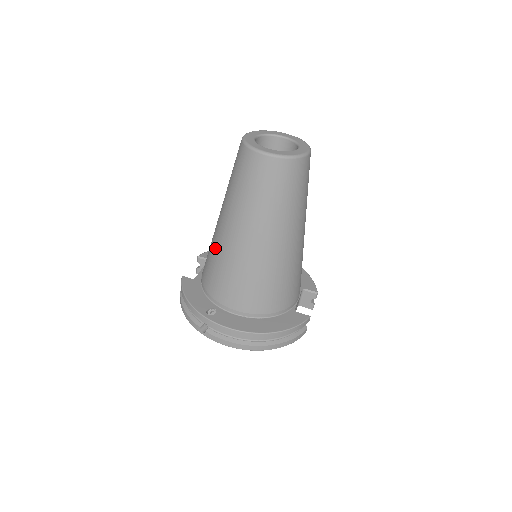
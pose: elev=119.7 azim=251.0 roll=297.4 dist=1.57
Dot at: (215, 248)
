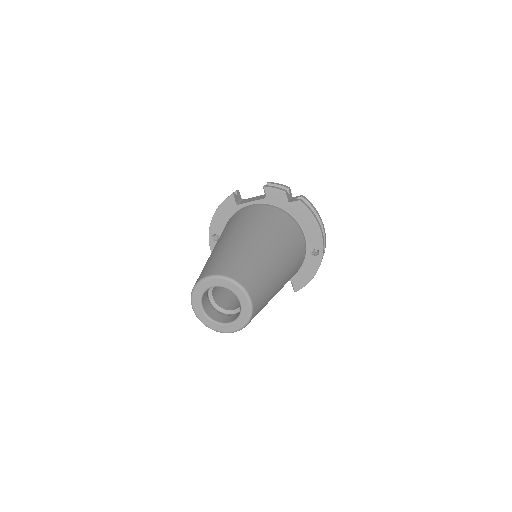
Dot at: occluded
